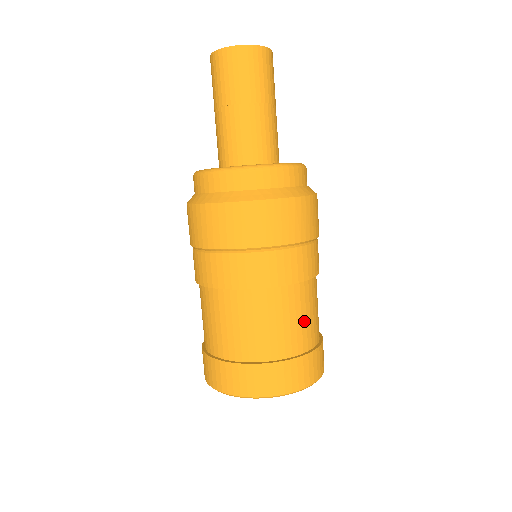
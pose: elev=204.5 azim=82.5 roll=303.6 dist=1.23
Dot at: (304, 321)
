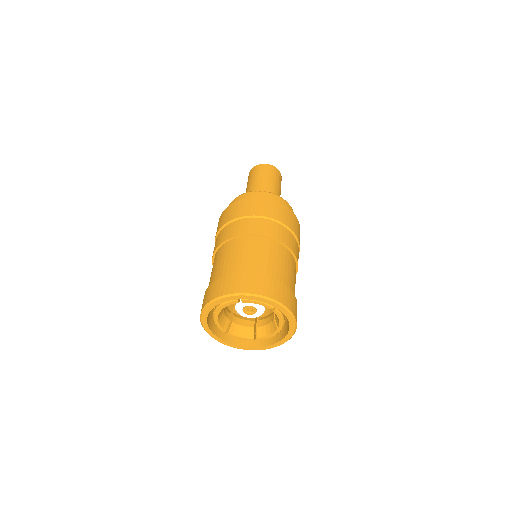
Dot at: (279, 265)
